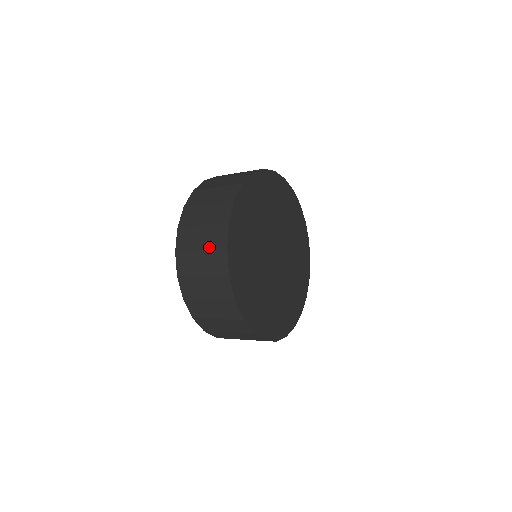
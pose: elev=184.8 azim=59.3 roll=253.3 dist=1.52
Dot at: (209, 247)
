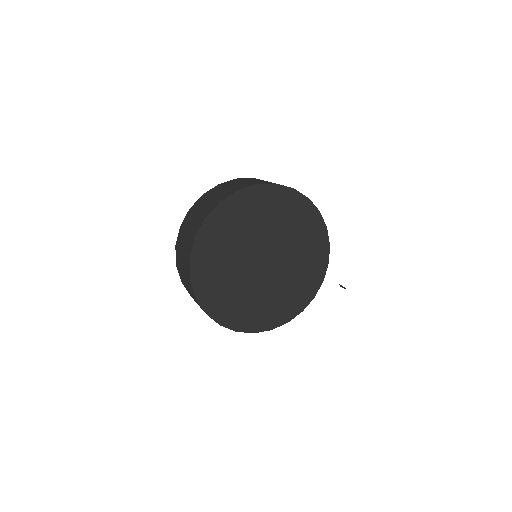
Dot at: (201, 213)
